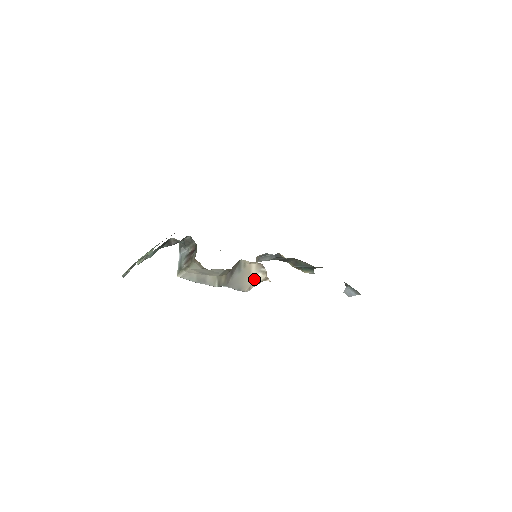
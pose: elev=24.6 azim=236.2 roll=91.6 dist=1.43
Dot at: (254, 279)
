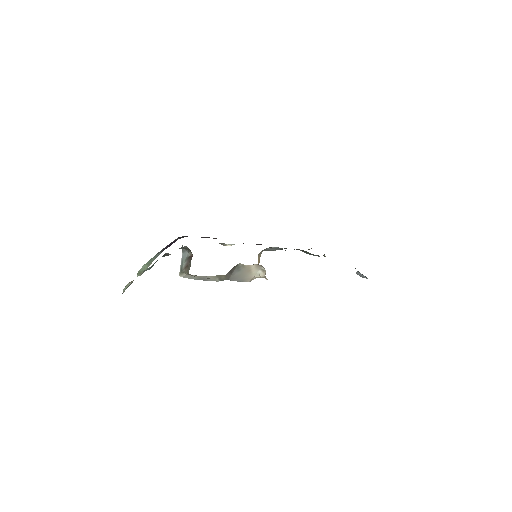
Dot at: (255, 274)
